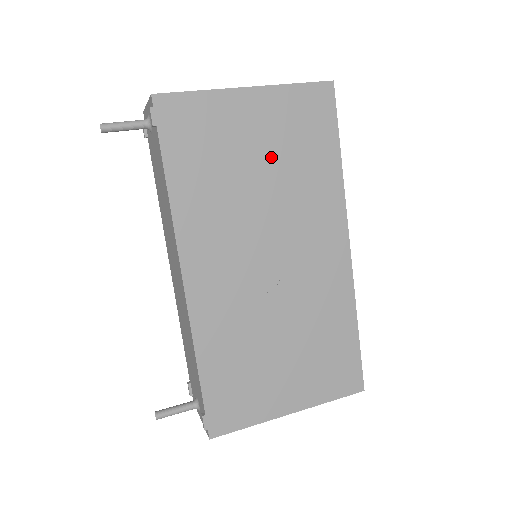
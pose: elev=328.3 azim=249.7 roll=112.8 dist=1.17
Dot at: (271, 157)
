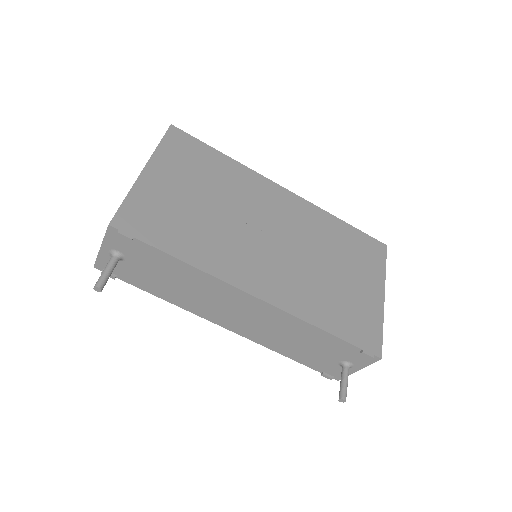
Dot at: (200, 189)
